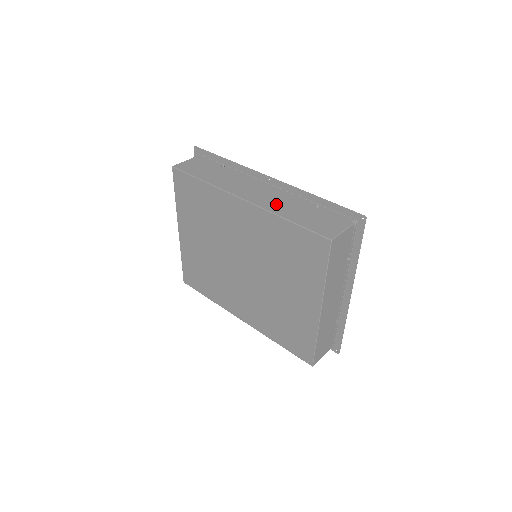
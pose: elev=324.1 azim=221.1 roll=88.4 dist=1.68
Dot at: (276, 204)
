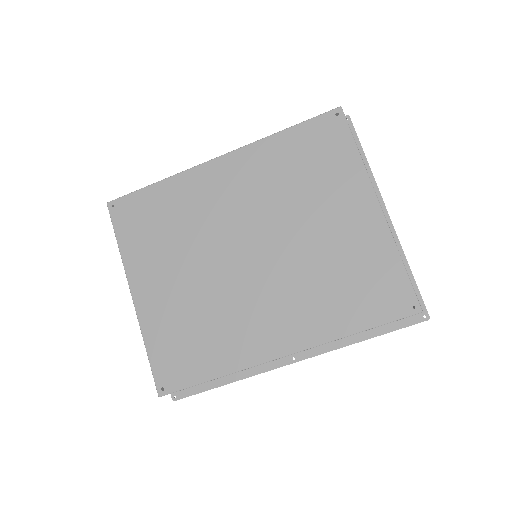
Dot at: occluded
